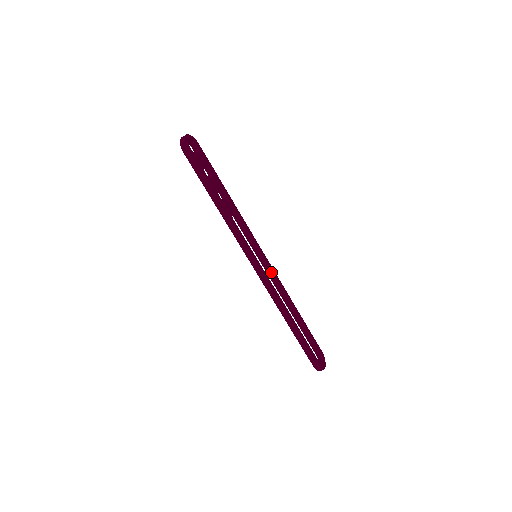
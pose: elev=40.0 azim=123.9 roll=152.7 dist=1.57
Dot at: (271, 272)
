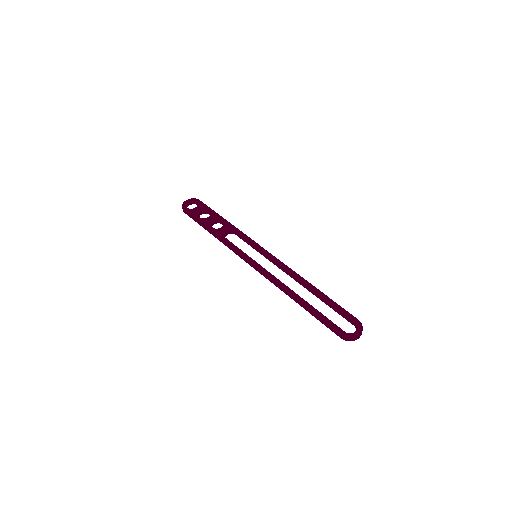
Dot at: (276, 263)
